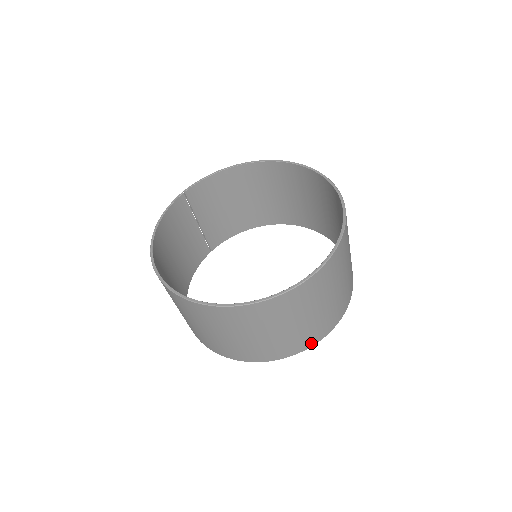
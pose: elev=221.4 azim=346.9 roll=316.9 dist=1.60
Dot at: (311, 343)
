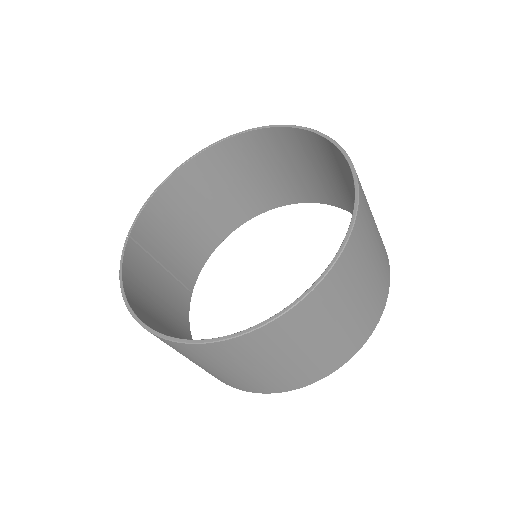
Dot at: (381, 309)
